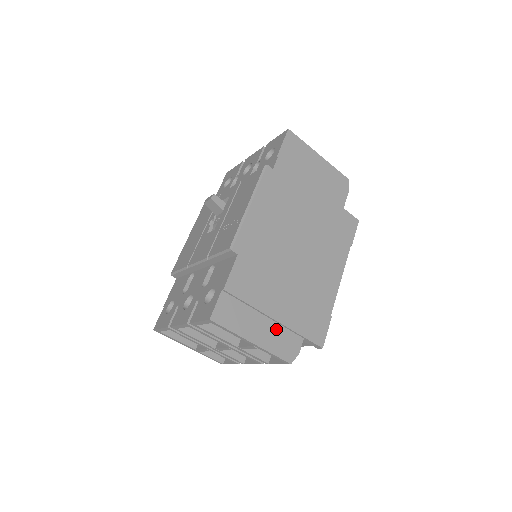
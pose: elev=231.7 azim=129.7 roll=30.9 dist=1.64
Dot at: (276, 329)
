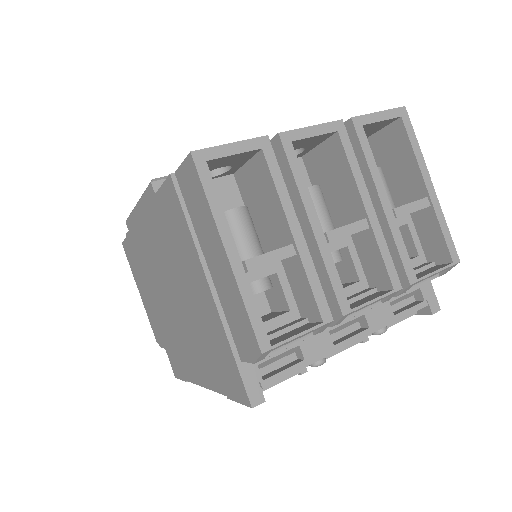
Dot at: occluded
